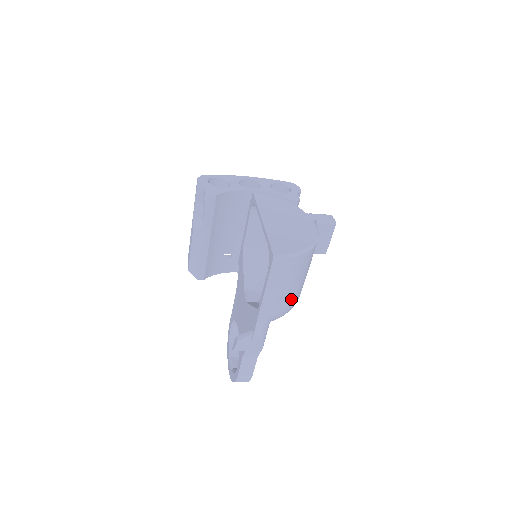
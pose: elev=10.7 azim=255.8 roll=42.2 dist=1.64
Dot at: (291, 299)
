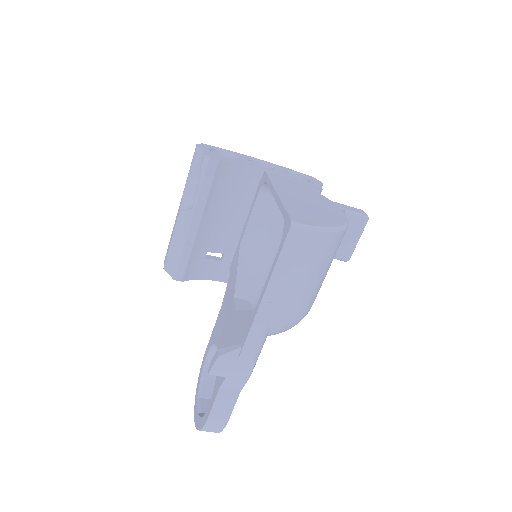
Dot at: (302, 303)
